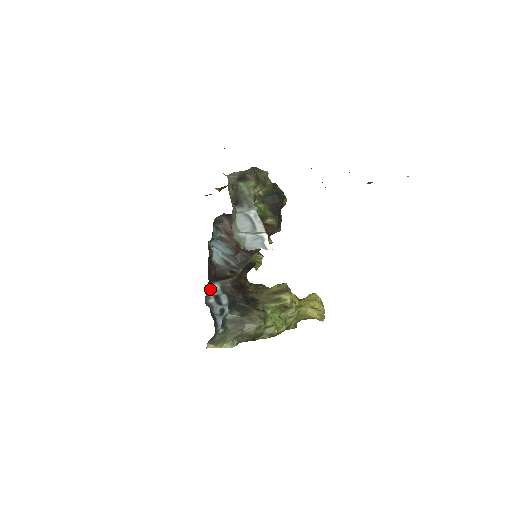
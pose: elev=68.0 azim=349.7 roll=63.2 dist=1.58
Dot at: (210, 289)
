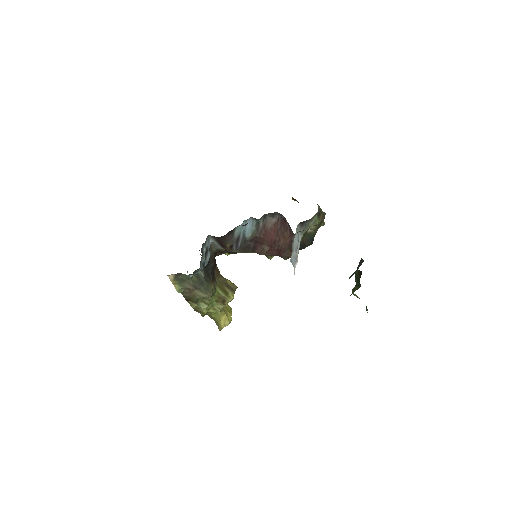
Dot at: (208, 240)
